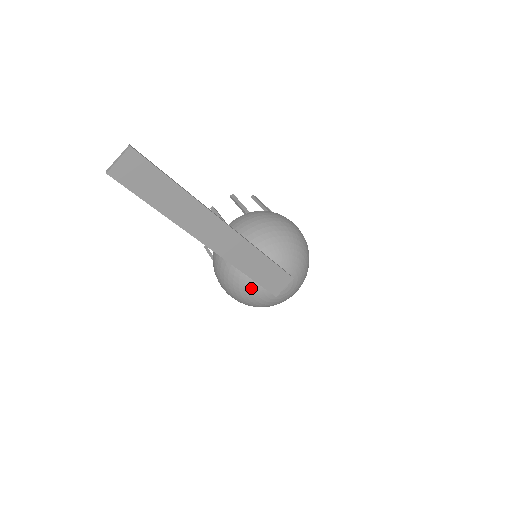
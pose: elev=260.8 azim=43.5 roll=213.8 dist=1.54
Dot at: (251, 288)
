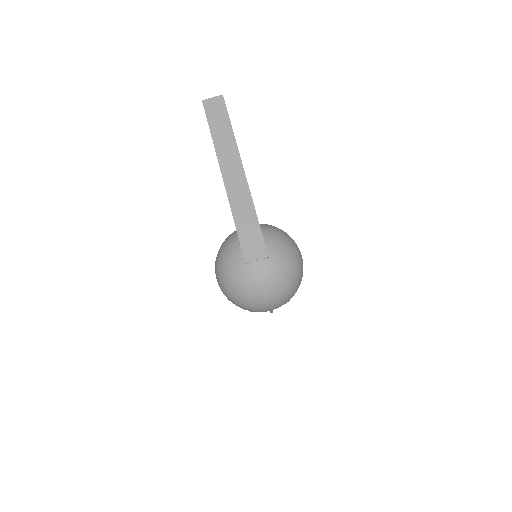
Dot at: (232, 248)
